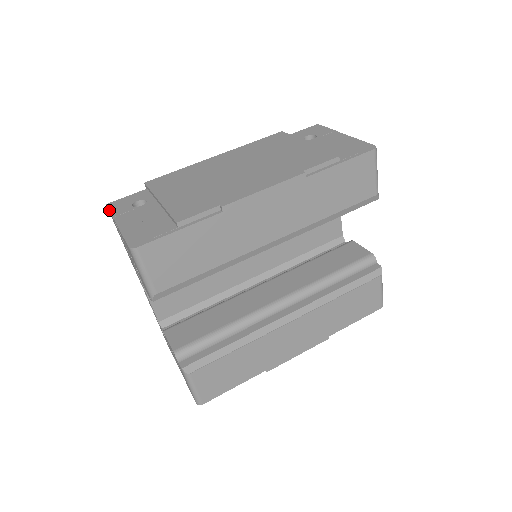
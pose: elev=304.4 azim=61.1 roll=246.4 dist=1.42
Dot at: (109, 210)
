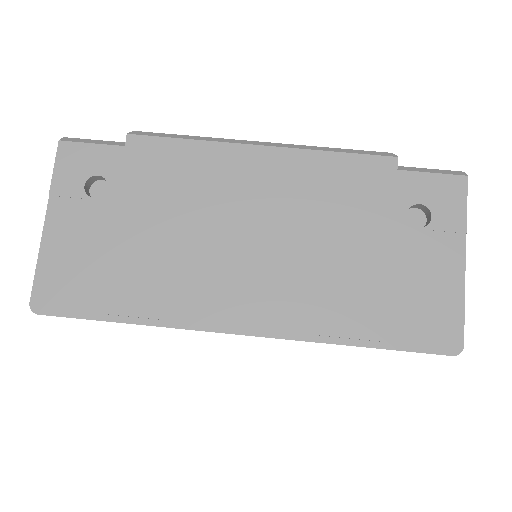
Dot at: occluded
